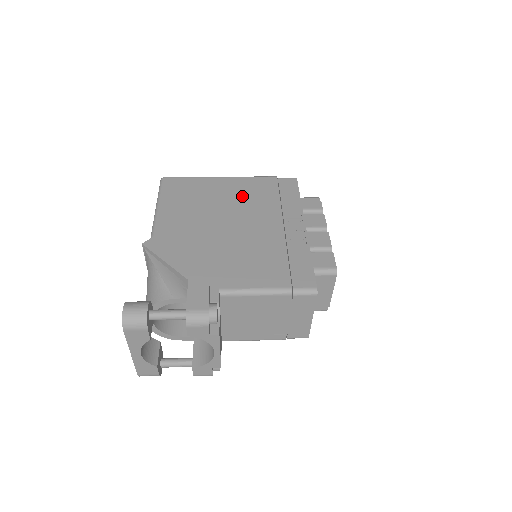
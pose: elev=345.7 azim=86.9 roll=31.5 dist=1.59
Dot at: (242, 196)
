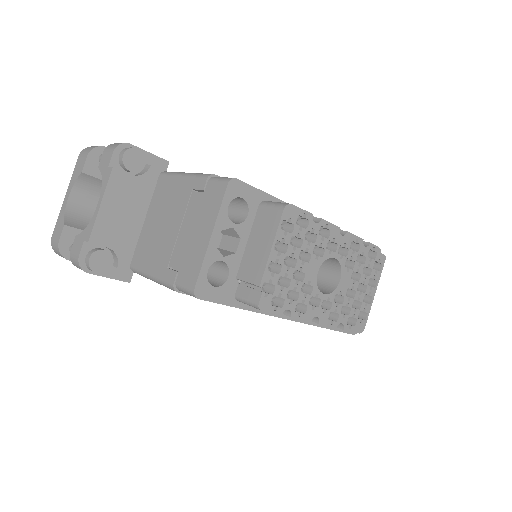
Dot at: occluded
